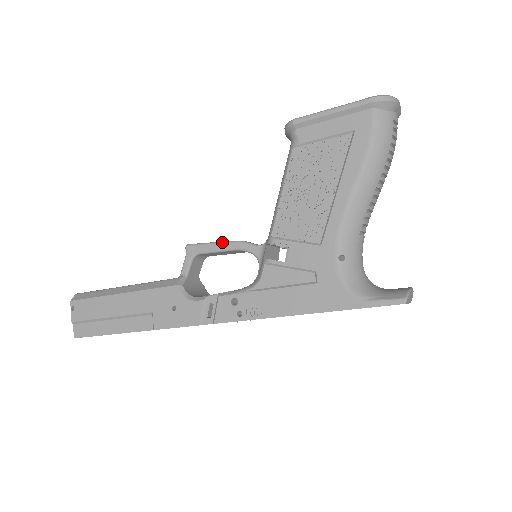
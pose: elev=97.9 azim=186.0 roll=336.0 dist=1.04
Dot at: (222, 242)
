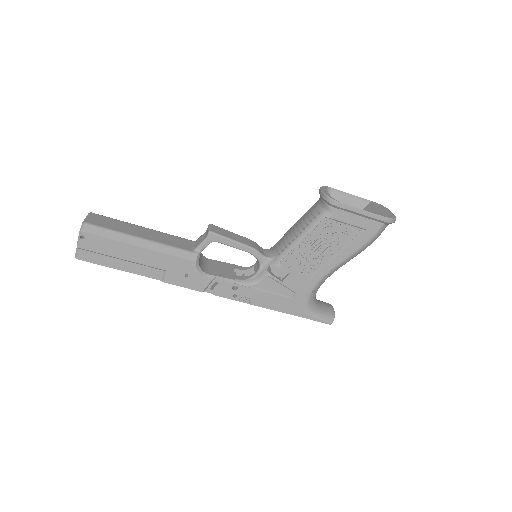
Dot at: (240, 243)
